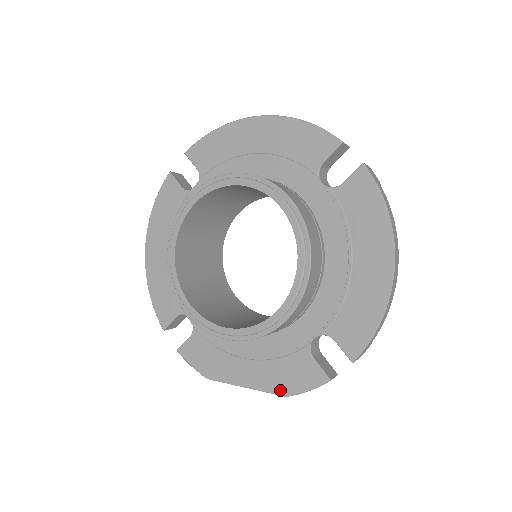
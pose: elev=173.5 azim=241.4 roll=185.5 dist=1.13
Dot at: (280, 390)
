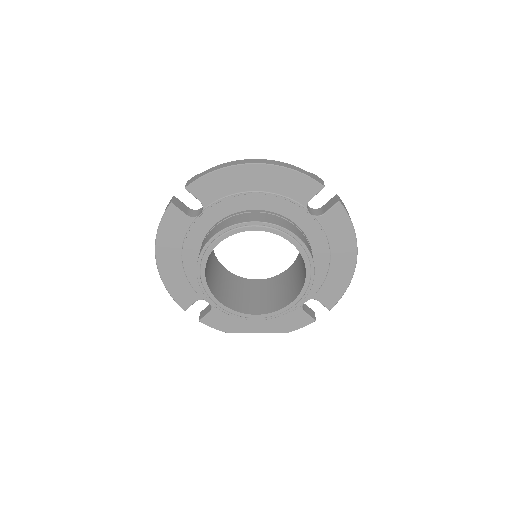
Dot at: (283, 331)
